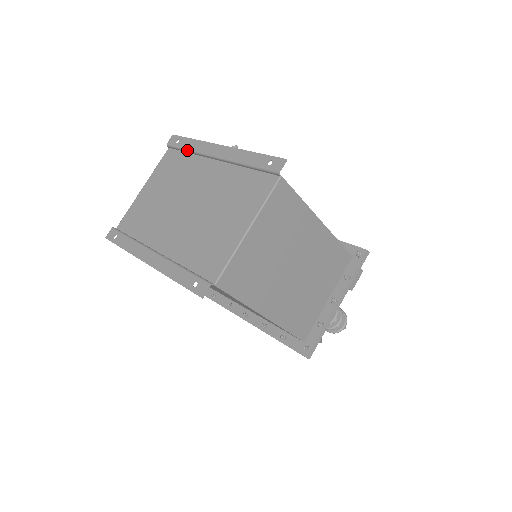
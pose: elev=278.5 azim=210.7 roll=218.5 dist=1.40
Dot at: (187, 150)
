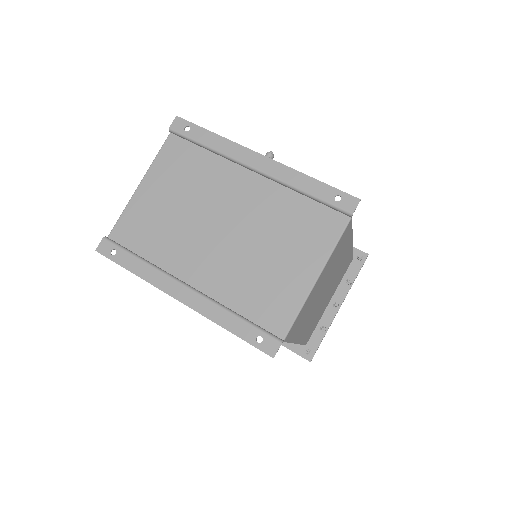
Dot at: (206, 147)
